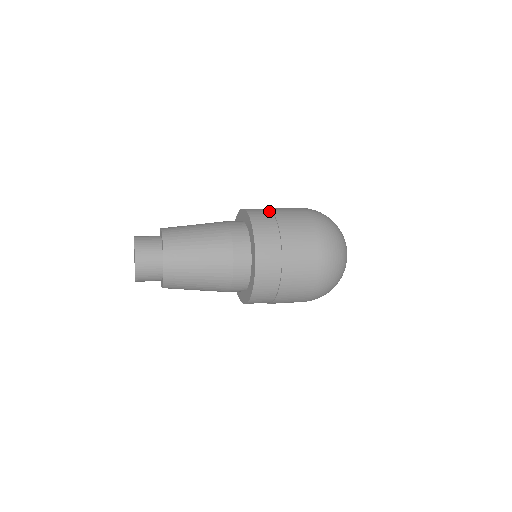
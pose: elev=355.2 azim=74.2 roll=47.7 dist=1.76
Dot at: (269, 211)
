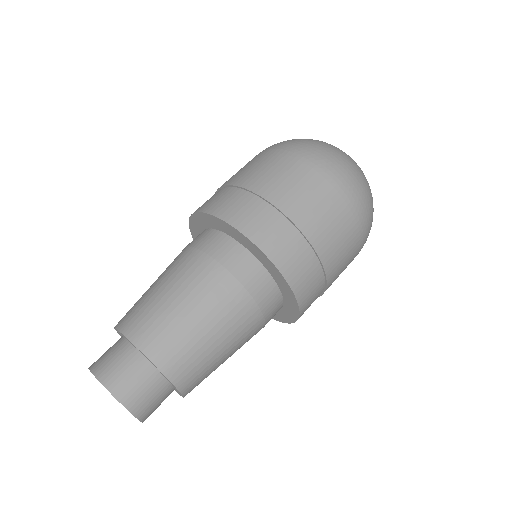
Dot at: (309, 249)
